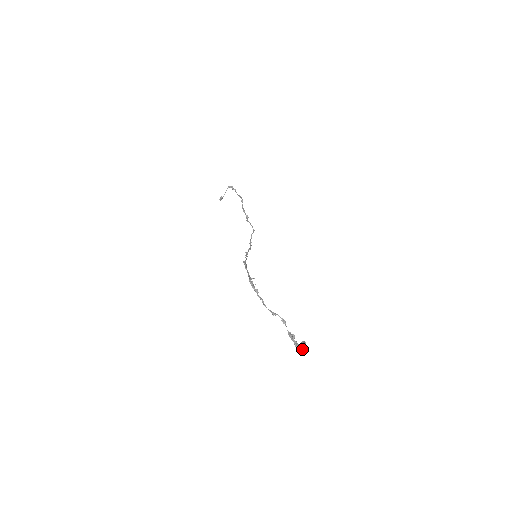
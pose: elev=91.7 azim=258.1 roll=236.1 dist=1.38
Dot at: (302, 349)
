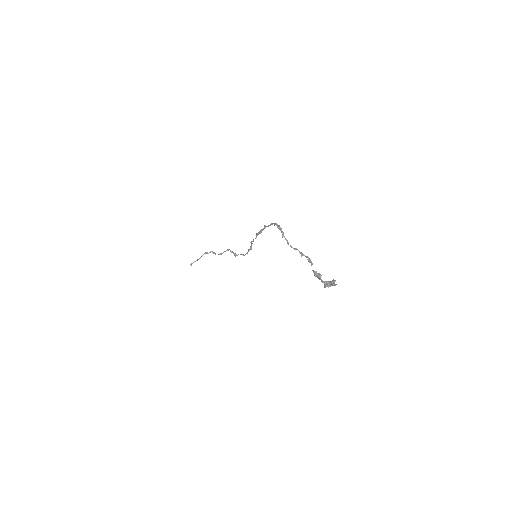
Dot at: (333, 280)
